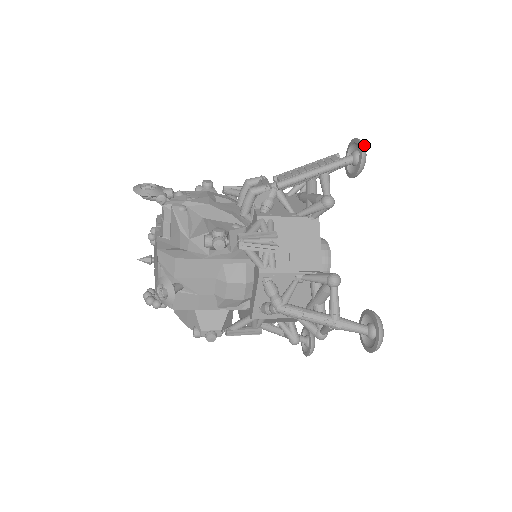
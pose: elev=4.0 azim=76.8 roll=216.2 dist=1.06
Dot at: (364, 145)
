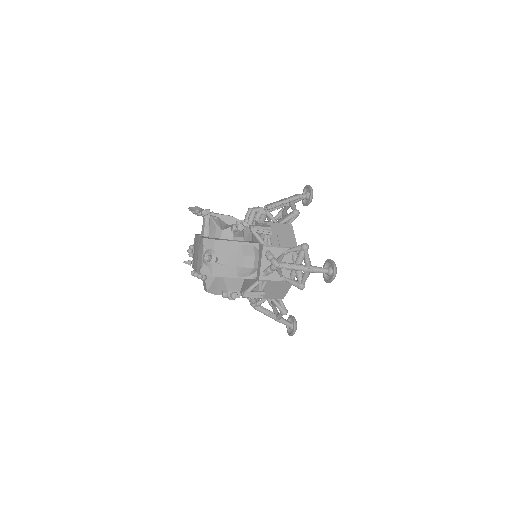
Dot at: (311, 187)
